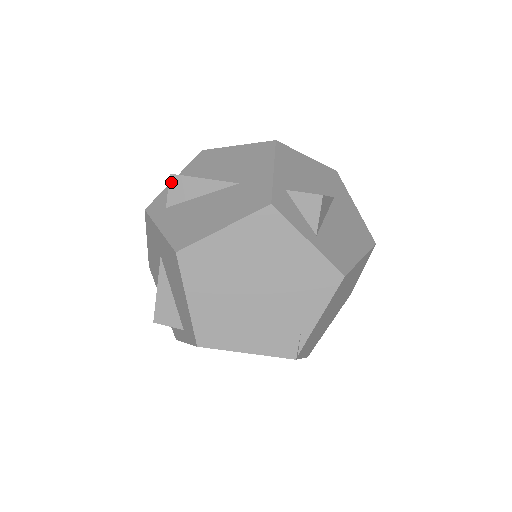
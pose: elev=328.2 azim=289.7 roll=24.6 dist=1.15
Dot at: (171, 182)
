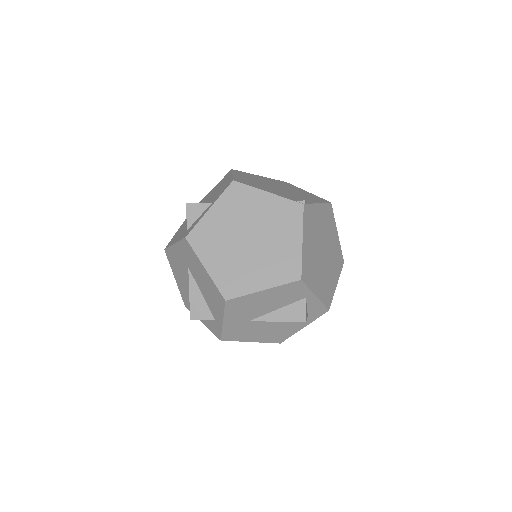
Dot at: occluded
